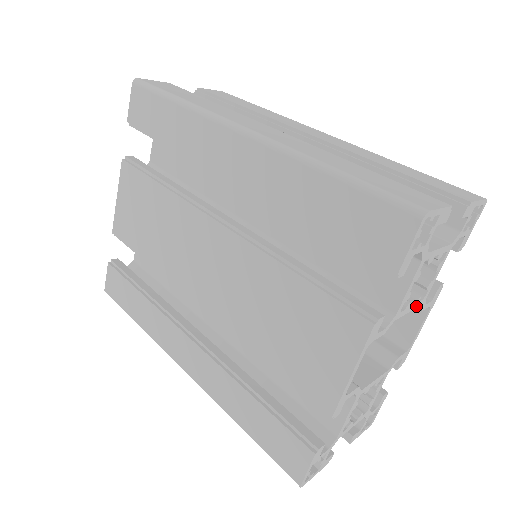
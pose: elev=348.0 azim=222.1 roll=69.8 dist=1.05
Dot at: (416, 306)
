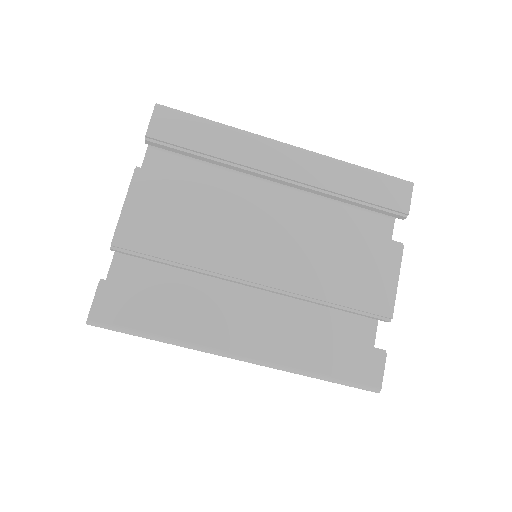
Dot at: occluded
